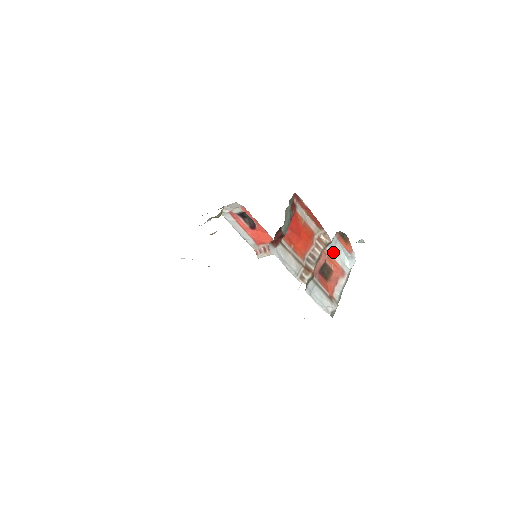
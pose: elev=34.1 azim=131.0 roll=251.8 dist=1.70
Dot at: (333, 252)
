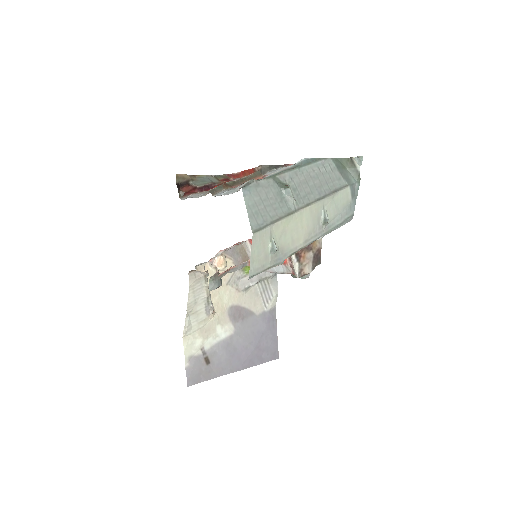
Dot at: occluded
